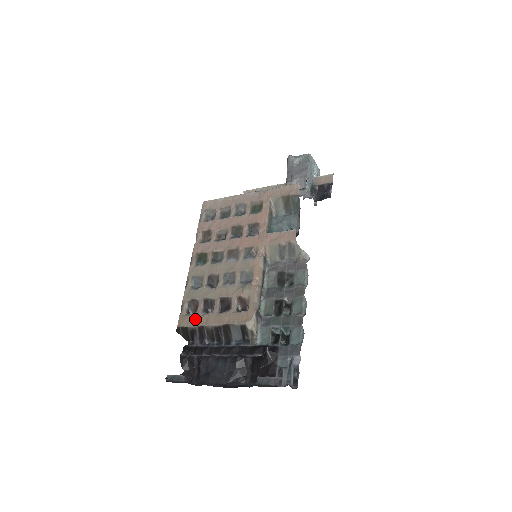
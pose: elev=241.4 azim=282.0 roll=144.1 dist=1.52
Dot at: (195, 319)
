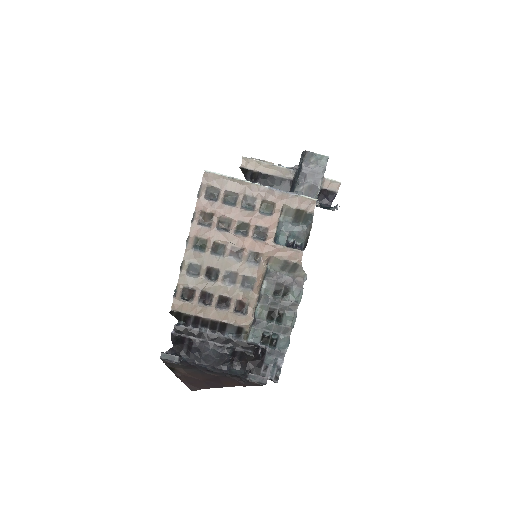
Dot at: (192, 308)
